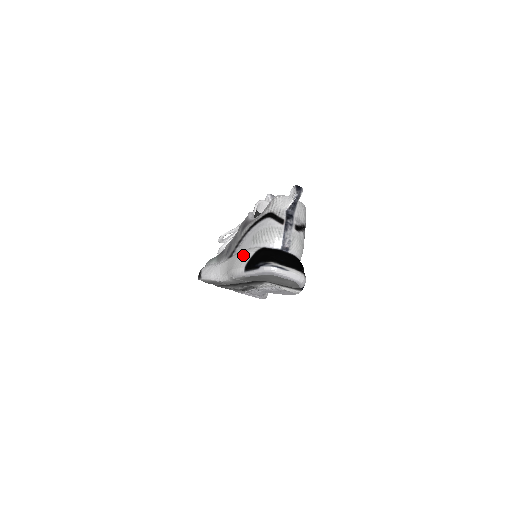
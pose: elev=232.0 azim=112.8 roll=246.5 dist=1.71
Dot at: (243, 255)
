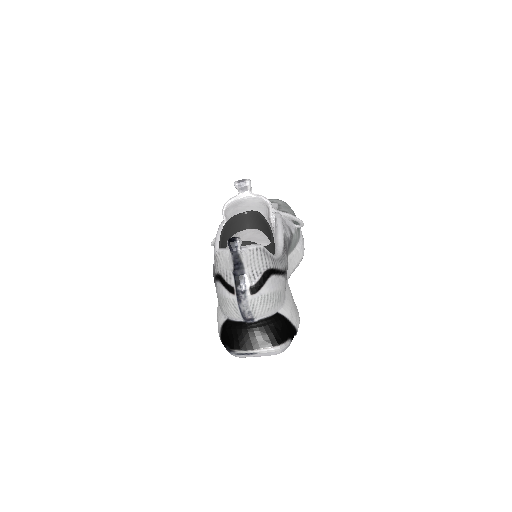
Dot at: (217, 319)
